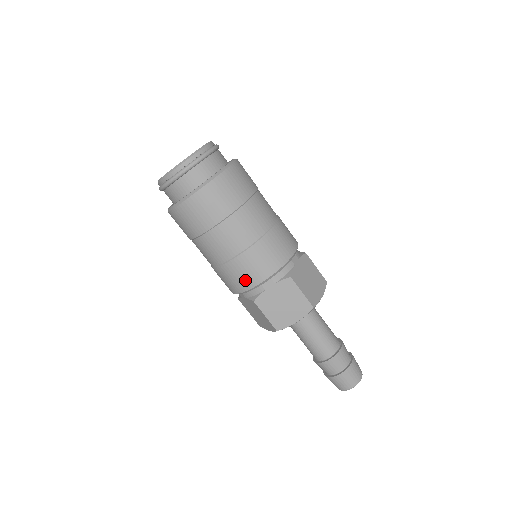
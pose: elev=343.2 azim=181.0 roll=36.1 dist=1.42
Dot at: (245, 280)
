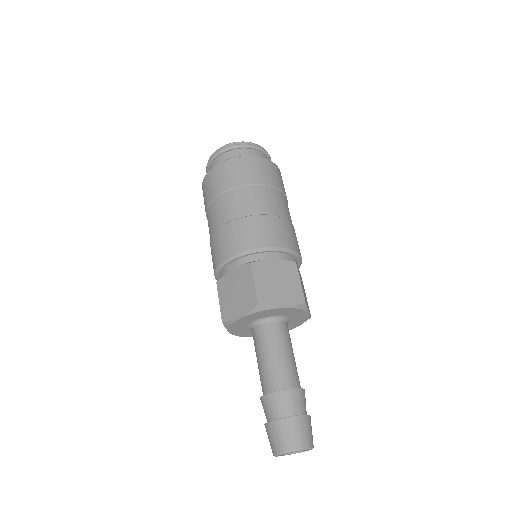
Dot at: (254, 238)
